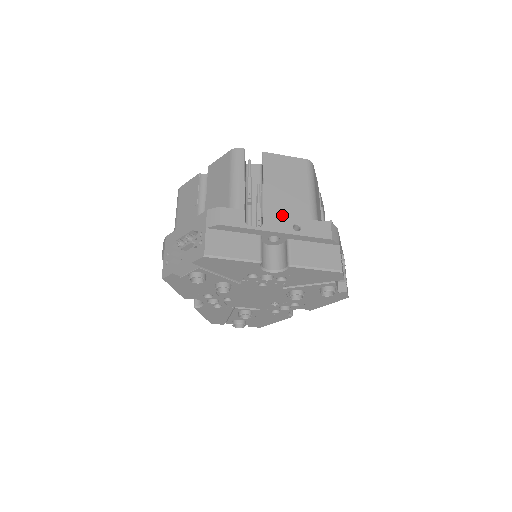
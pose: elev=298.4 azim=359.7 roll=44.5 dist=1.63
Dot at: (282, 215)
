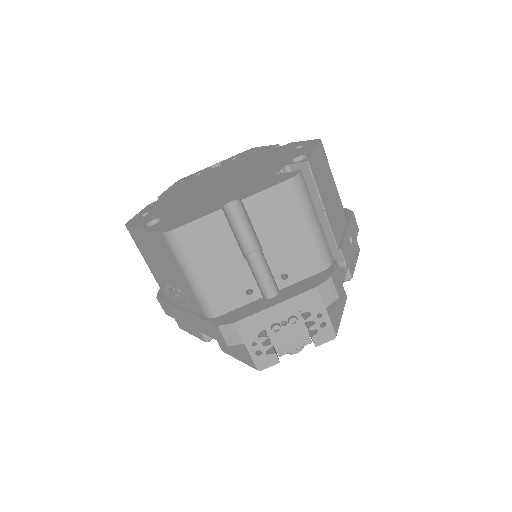
Dot at: (345, 237)
